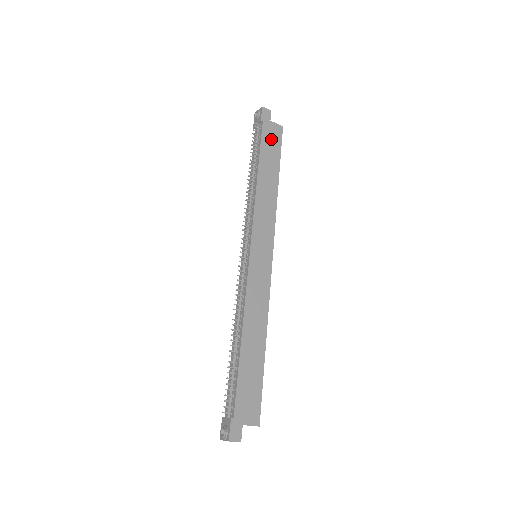
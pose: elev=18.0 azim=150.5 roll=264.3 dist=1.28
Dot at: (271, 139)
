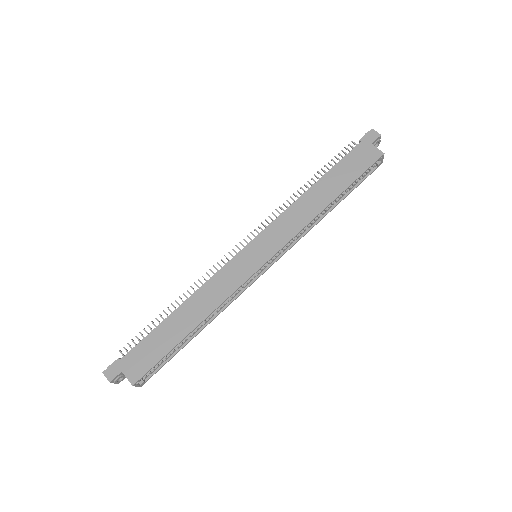
Dot at: (357, 160)
